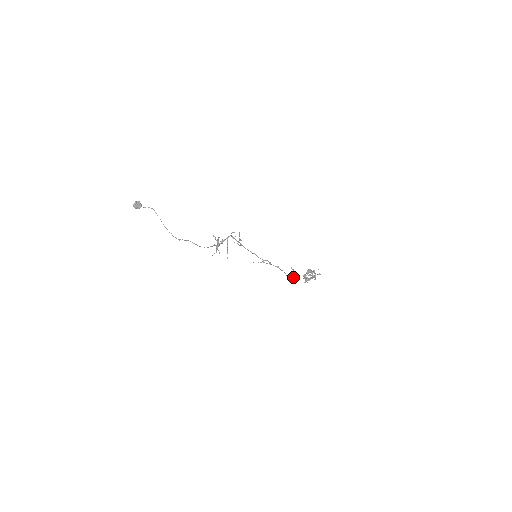
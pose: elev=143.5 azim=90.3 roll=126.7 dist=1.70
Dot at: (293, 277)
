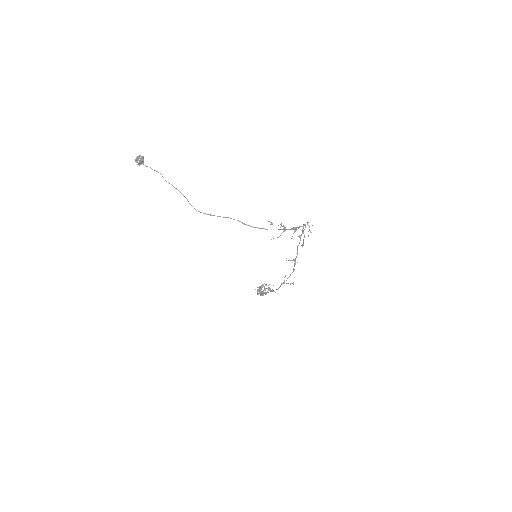
Dot at: (291, 283)
